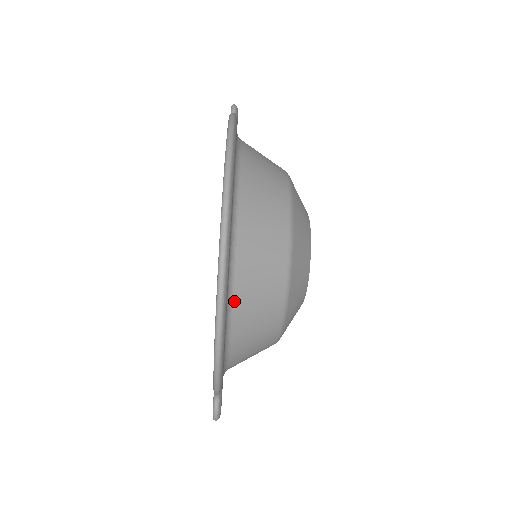
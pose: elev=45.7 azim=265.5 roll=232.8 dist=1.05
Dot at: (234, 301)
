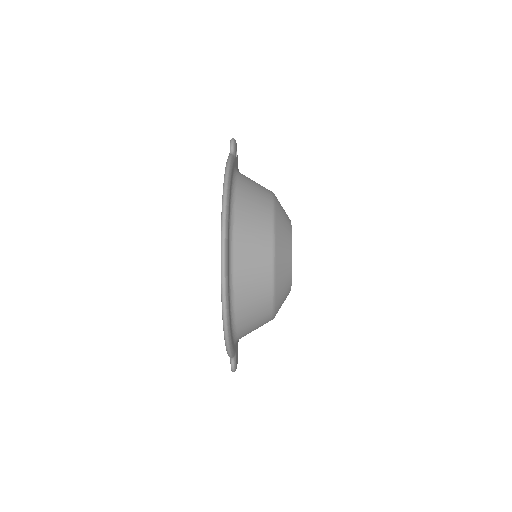
Dot at: (235, 305)
